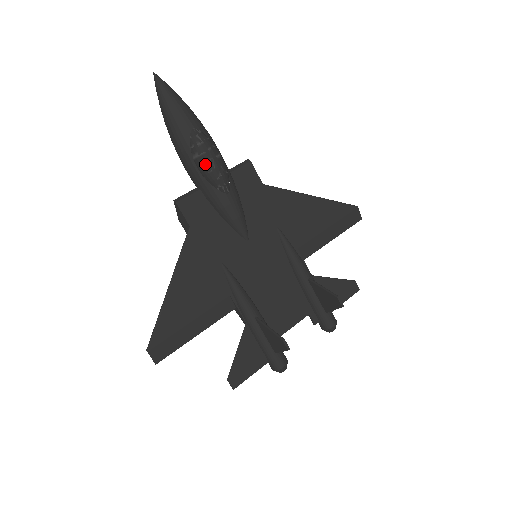
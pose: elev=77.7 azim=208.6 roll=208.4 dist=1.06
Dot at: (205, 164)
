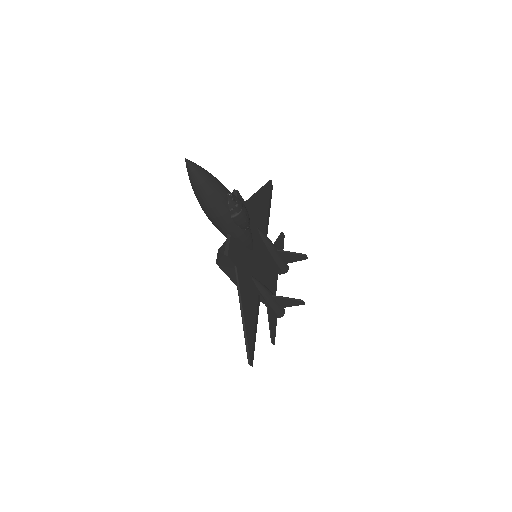
Dot at: (242, 218)
